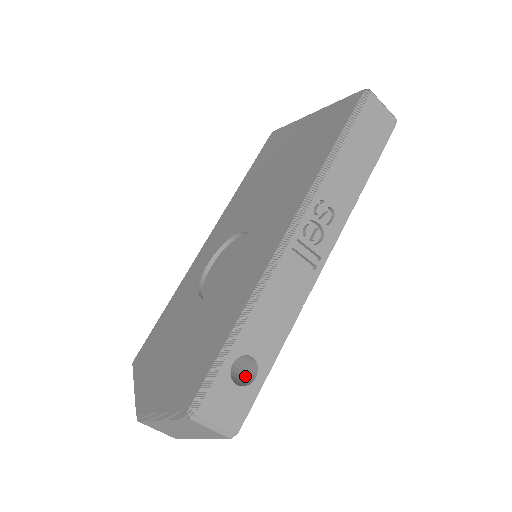
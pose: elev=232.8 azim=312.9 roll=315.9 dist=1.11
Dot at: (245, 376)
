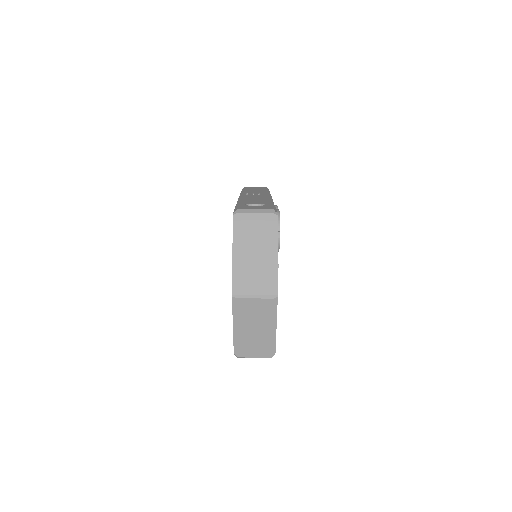
Dot at: occluded
